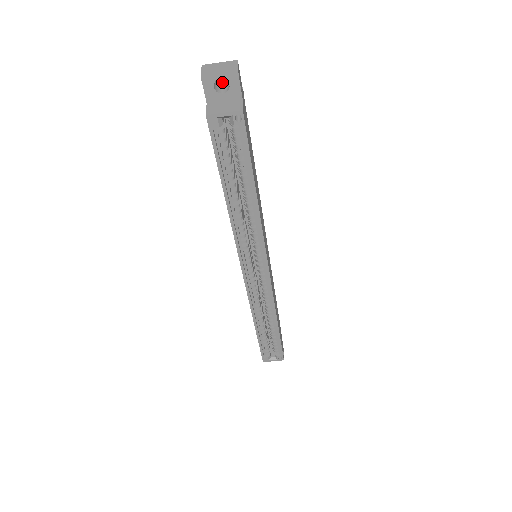
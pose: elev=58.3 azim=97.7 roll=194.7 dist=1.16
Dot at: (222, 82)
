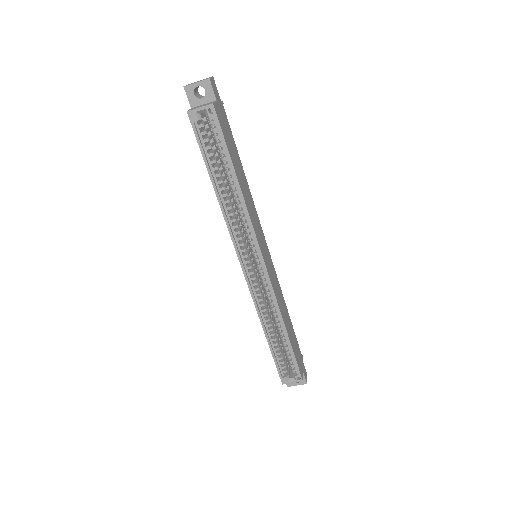
Dot at: occluded
